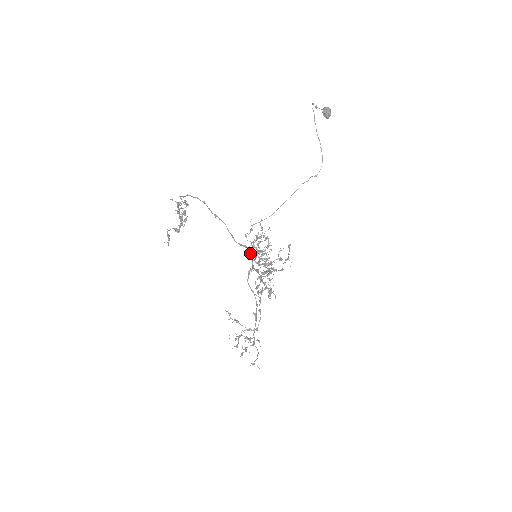
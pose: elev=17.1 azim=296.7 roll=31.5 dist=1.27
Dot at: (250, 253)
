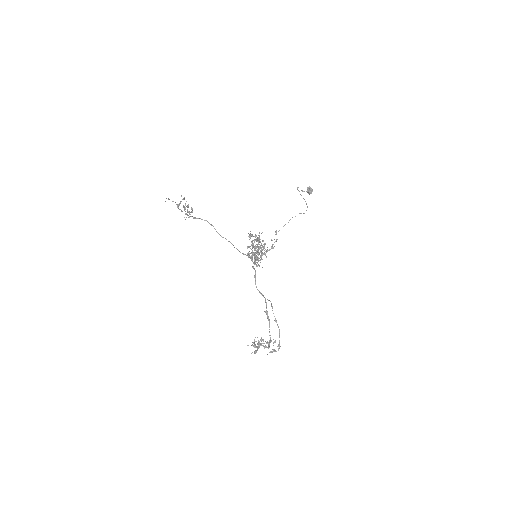
Dot at: occluded
